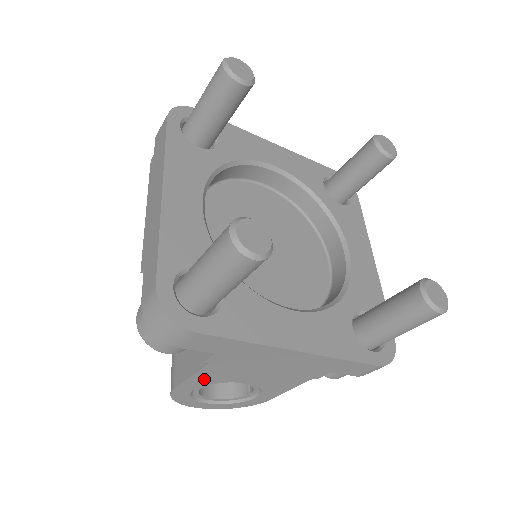
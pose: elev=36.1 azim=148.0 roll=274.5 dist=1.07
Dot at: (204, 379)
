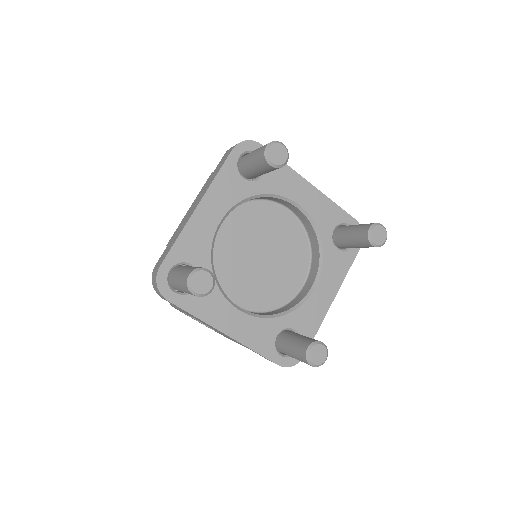
Dot at: (184, 312)
